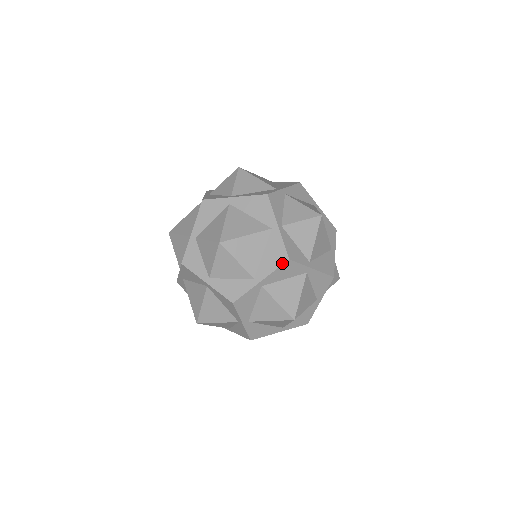
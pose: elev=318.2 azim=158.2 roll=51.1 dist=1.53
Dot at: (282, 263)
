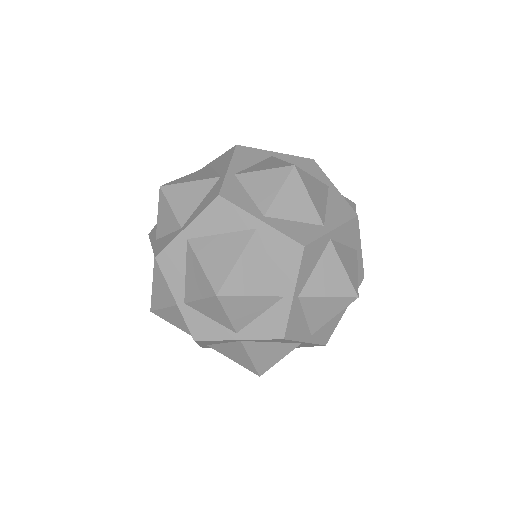
Dot at: (352, 217)
